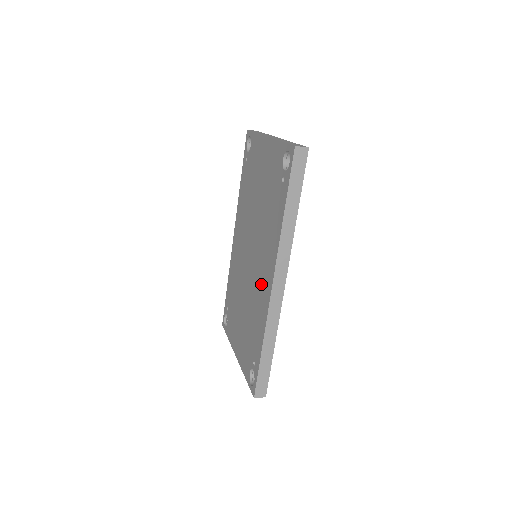
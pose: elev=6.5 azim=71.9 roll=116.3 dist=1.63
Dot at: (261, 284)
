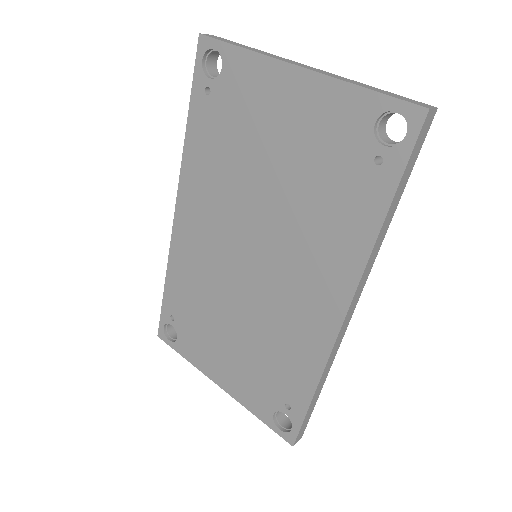
Dot at: (301, 309)
